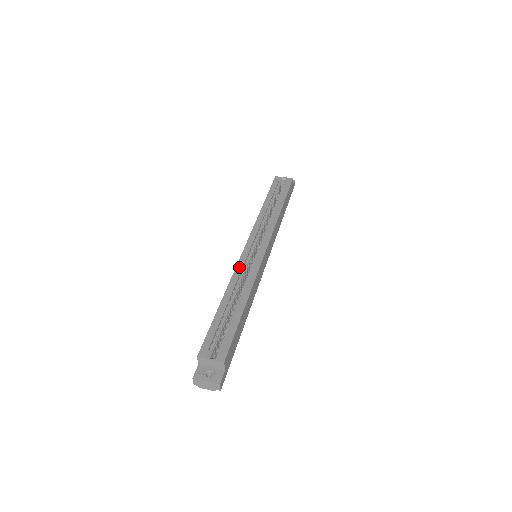
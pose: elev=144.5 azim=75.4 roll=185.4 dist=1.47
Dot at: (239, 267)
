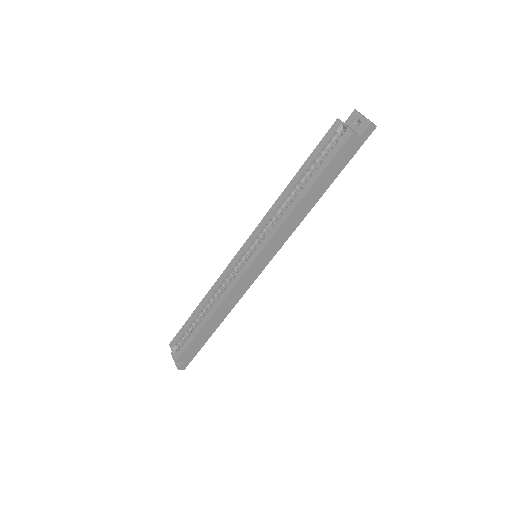
Dot at: (225, 273)
